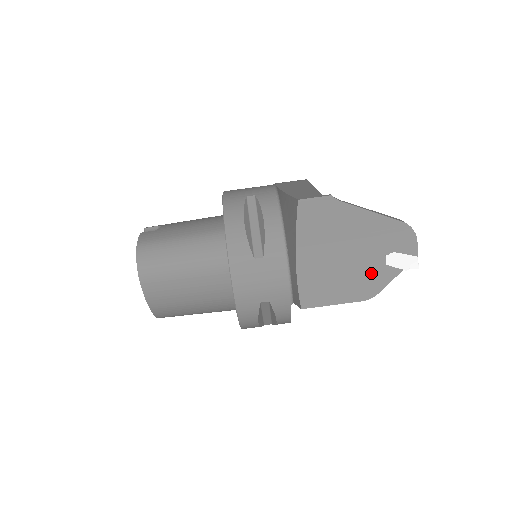
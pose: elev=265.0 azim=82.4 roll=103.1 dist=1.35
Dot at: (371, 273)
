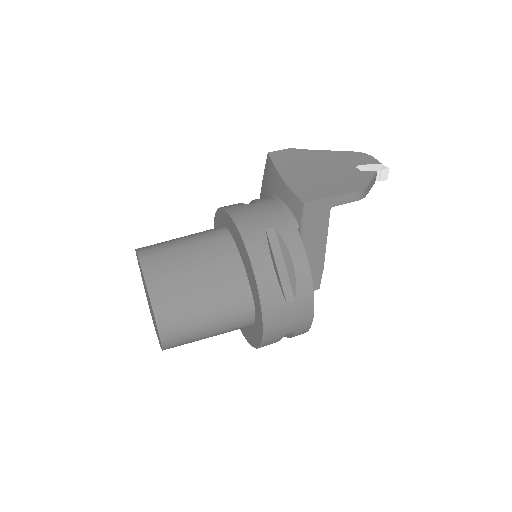
Dot at: (352, 176)
